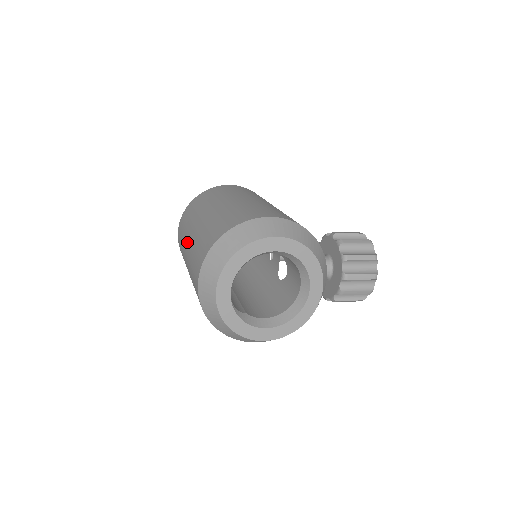
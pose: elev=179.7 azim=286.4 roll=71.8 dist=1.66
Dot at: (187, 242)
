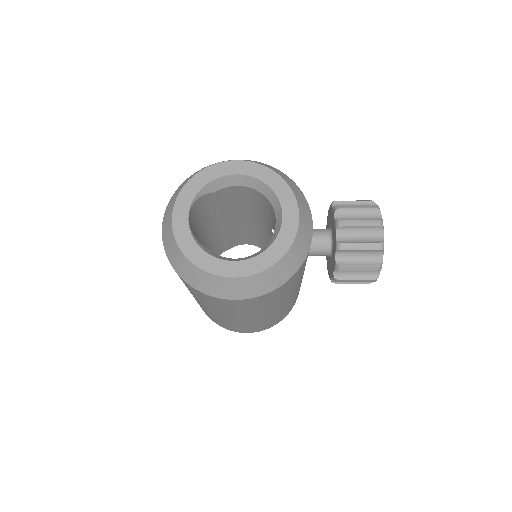
Dot at: occluded
